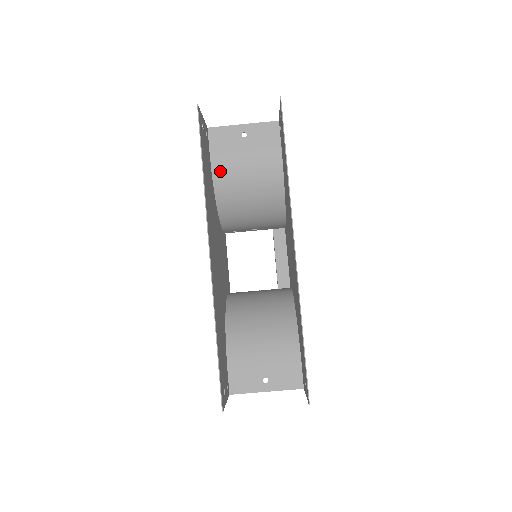
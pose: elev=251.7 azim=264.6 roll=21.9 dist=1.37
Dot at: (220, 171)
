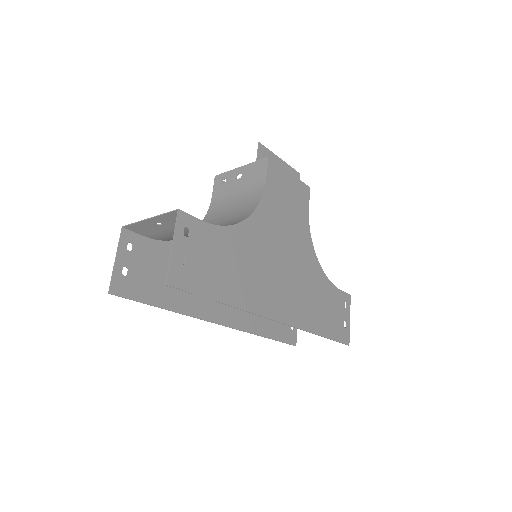
Dot at: (170, 239)
